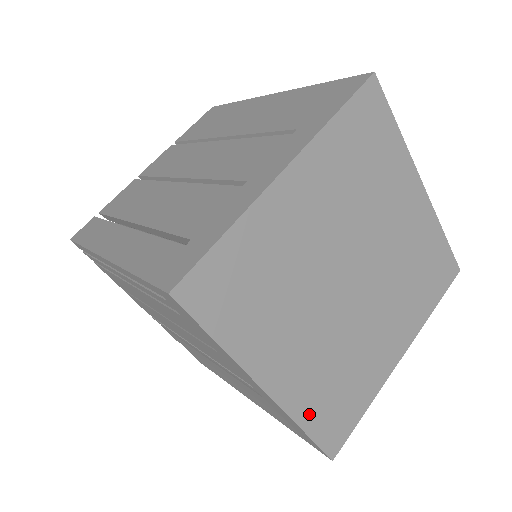
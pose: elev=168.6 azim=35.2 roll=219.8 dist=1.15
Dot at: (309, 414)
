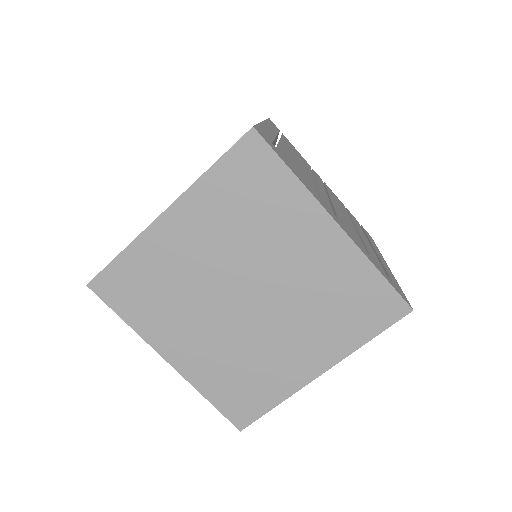
Dot at: (211, 389)
